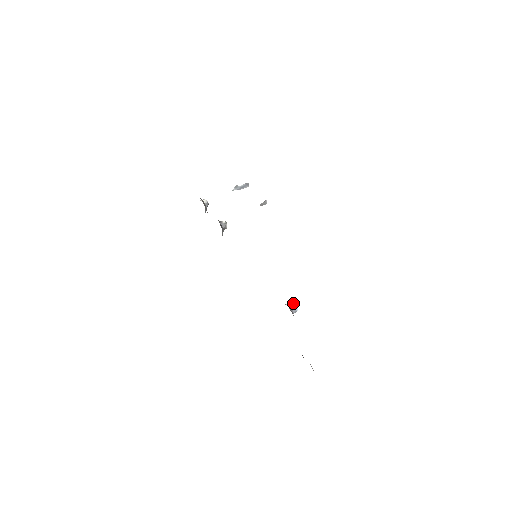
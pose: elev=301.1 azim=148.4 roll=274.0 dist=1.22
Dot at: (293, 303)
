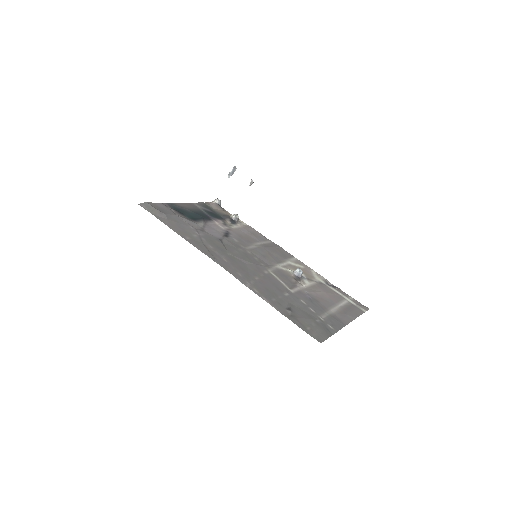
Dot at: (297, 269)
